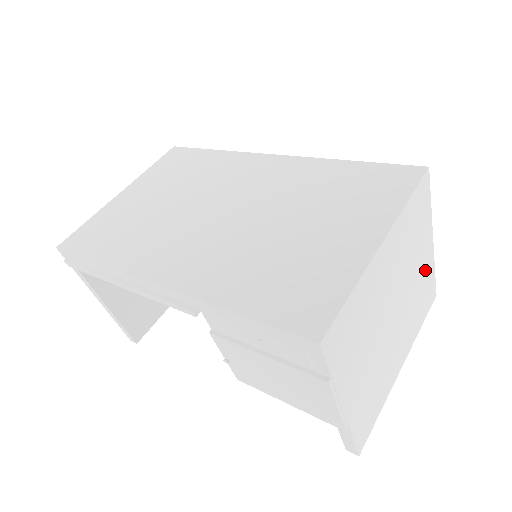
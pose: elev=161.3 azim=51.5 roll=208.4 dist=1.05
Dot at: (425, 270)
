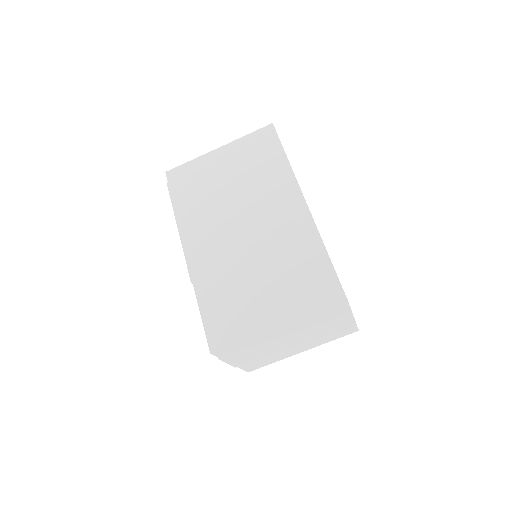
Dot at: (340, 326)
